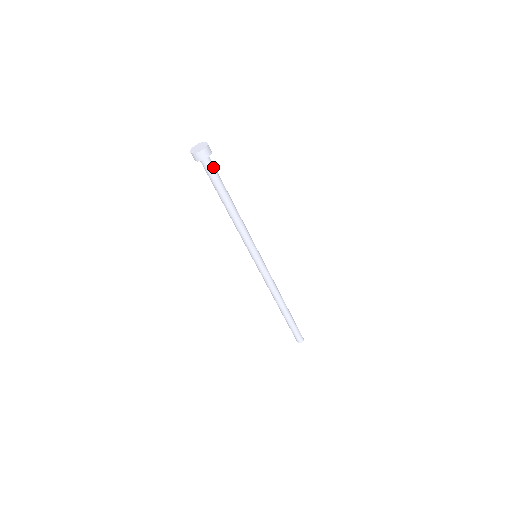
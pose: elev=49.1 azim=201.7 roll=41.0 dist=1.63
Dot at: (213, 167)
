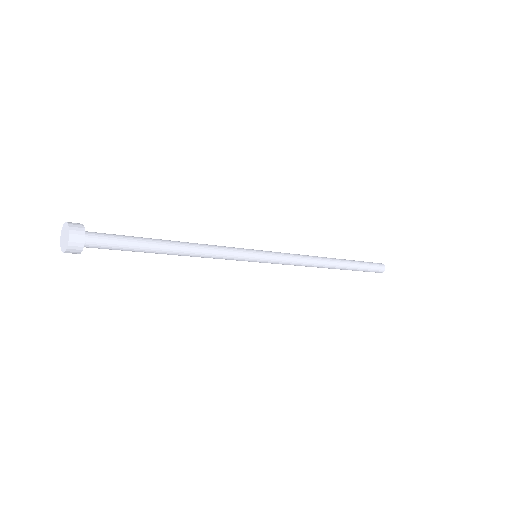
Dot at: (105, 244)
